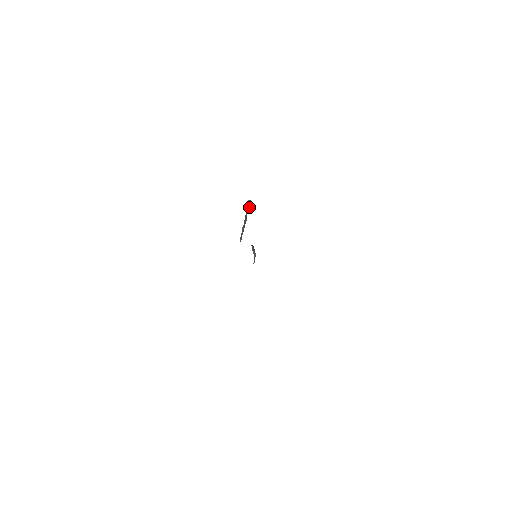
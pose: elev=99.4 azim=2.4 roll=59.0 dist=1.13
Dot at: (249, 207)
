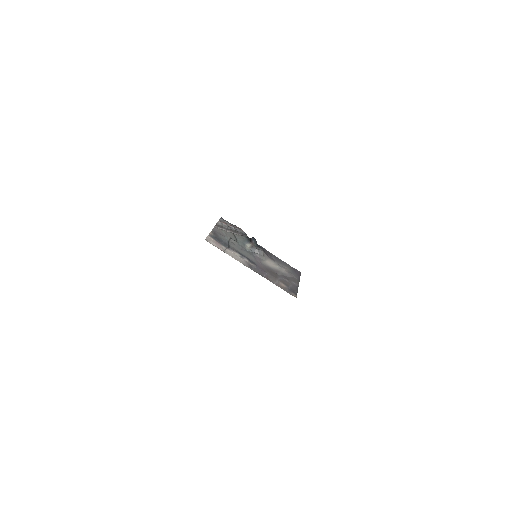
Dot at: (222, 223)
